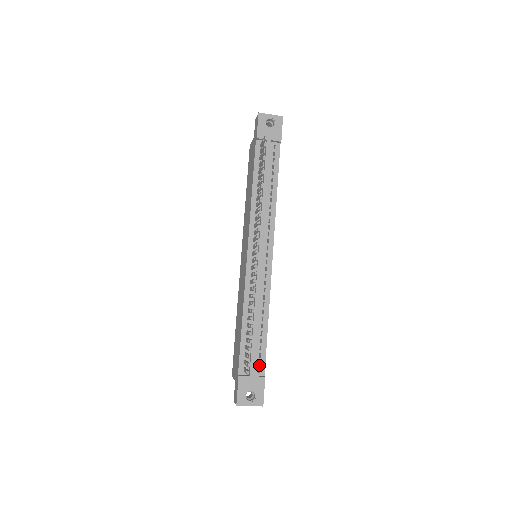
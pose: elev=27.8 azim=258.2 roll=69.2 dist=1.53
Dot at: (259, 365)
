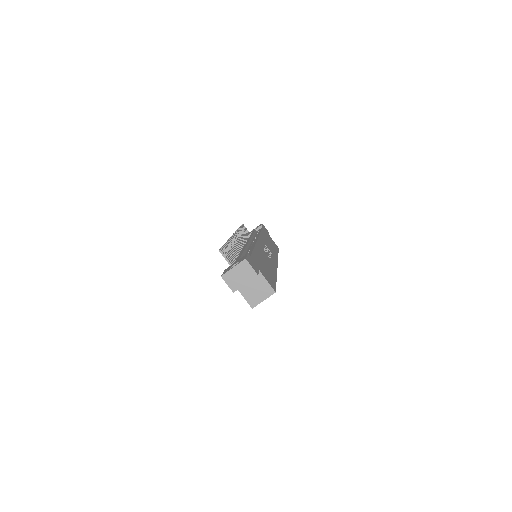
Dot at: occluded
